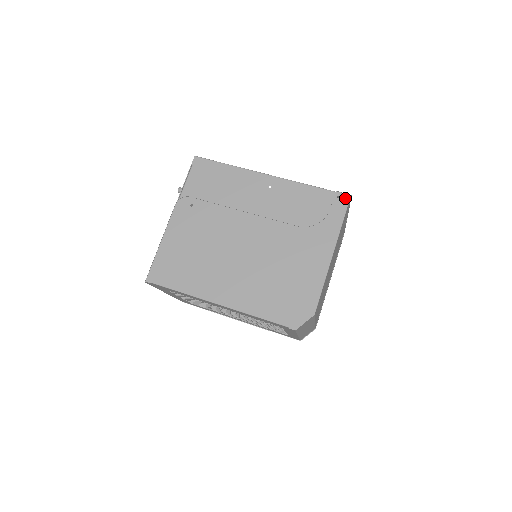
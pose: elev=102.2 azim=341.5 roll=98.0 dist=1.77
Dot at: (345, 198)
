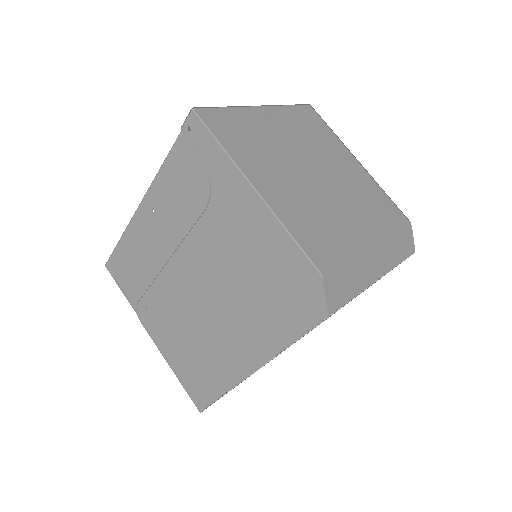
Dot at: (193, 121)
